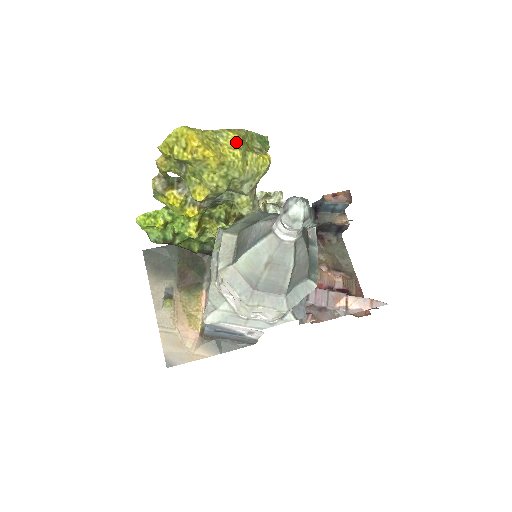
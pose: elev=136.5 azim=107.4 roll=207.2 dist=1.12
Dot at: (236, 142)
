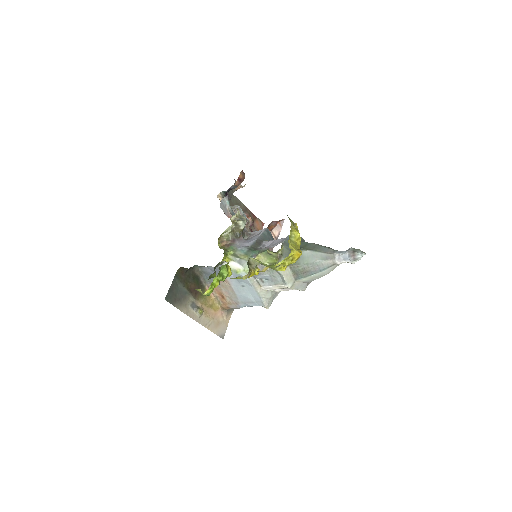
Dot at: occluded
